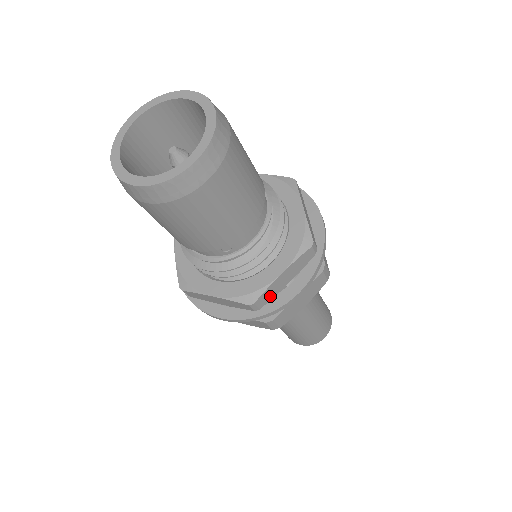
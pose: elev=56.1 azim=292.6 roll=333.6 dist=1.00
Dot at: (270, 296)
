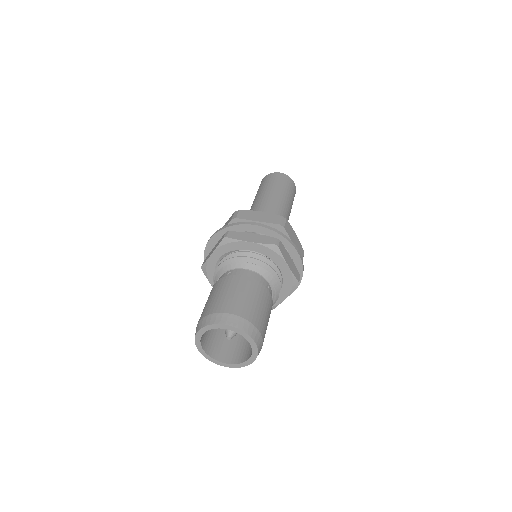
Dot at: occluded
